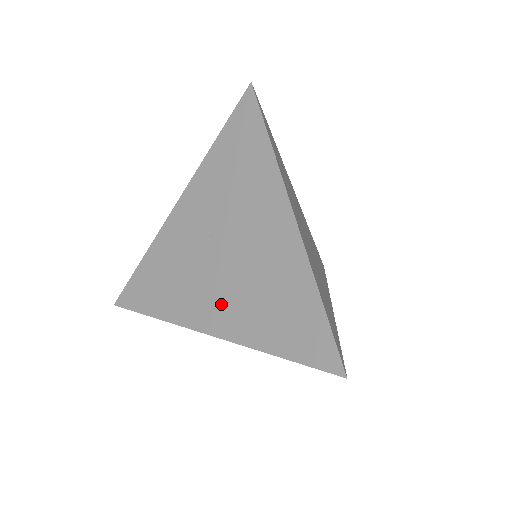
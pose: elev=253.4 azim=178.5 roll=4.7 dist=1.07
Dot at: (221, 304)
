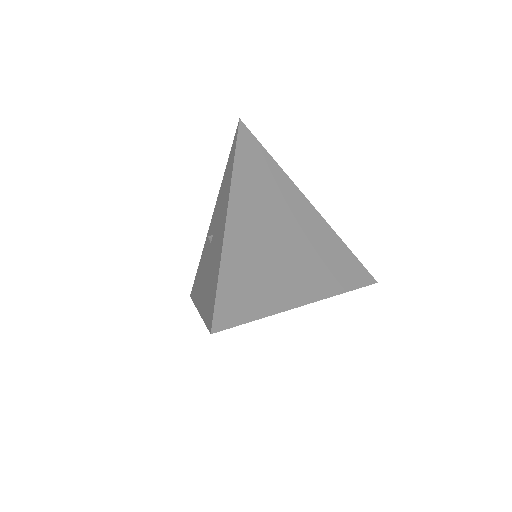
Dot at: (204, 286)
